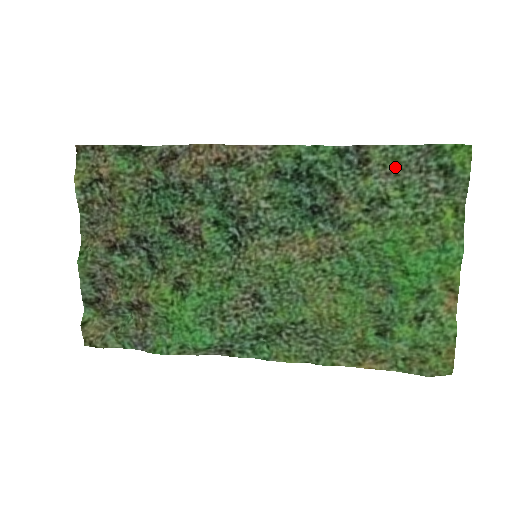
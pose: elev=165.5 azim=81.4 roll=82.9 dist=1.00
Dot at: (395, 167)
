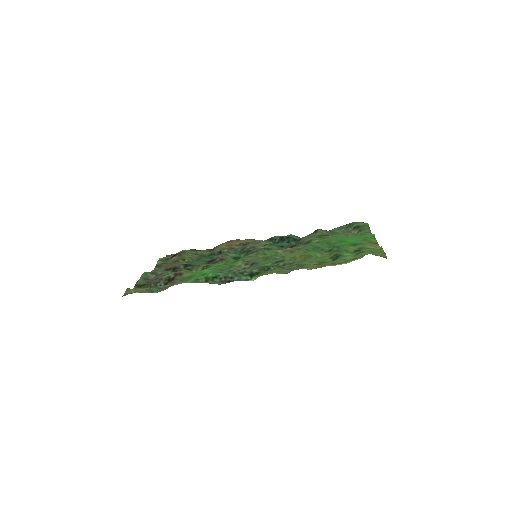
Dot at: (332, 234)
